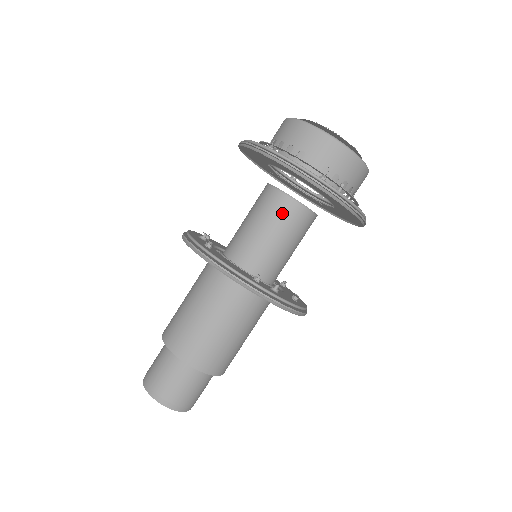
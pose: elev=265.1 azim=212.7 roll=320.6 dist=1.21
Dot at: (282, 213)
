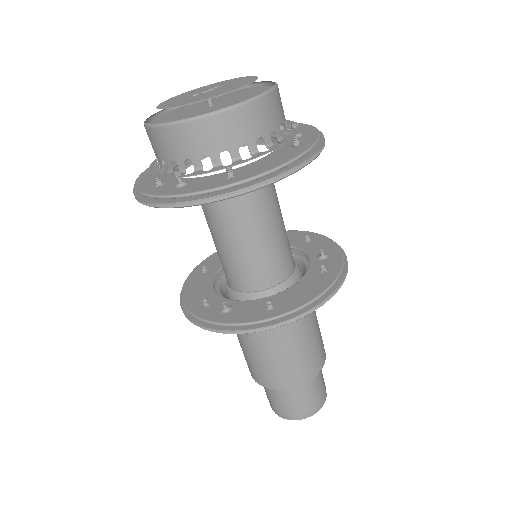
Dot at: (270, 205)
